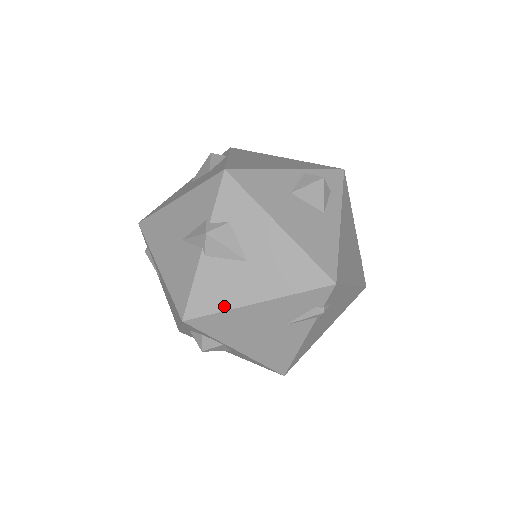
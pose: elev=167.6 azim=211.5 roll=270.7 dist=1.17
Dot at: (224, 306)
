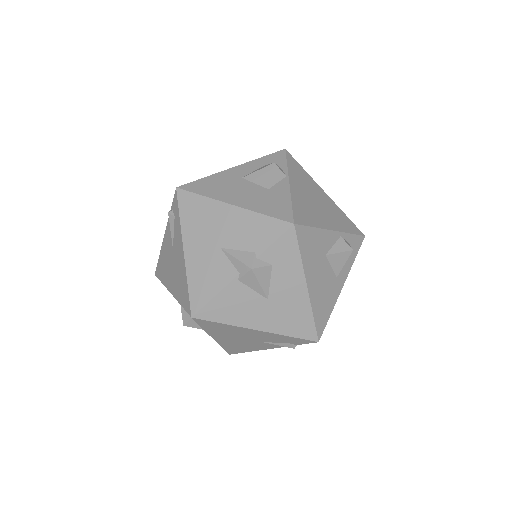
Dot at: (231, 321)
